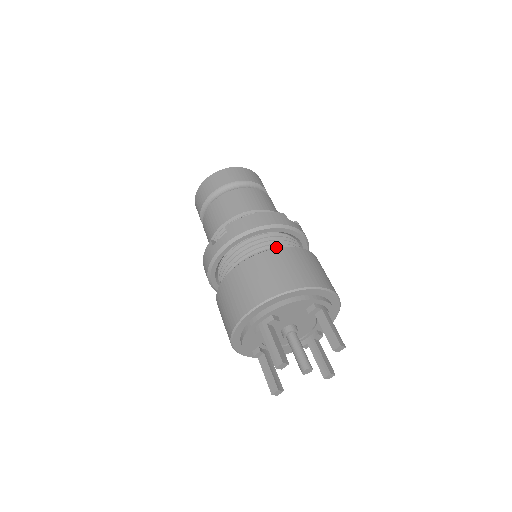
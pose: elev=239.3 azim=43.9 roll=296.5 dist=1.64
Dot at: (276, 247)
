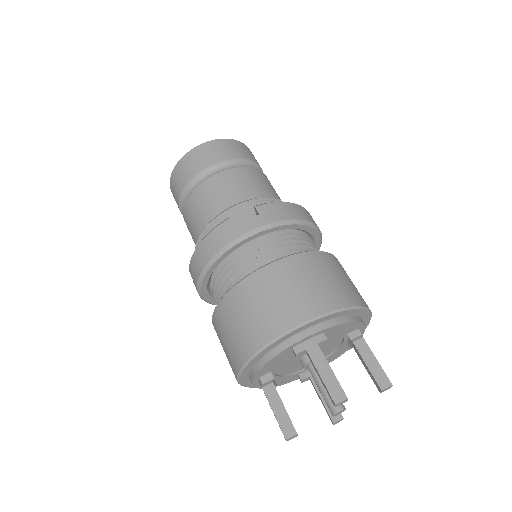
Dot at: (233, 281)
